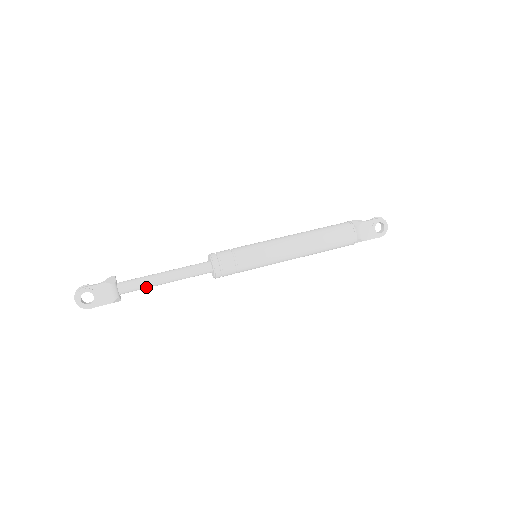
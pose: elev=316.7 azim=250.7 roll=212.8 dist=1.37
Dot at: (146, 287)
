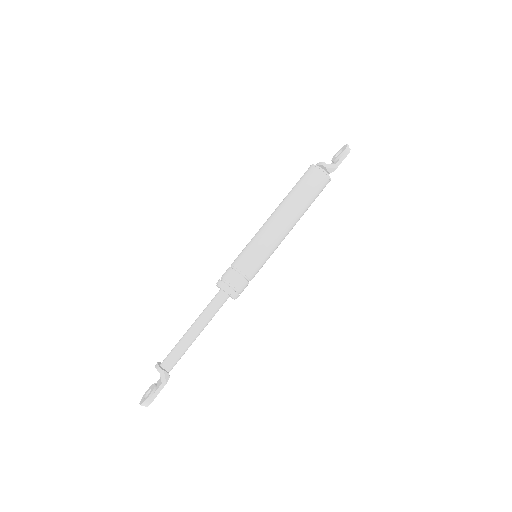
Dot at: occluded
